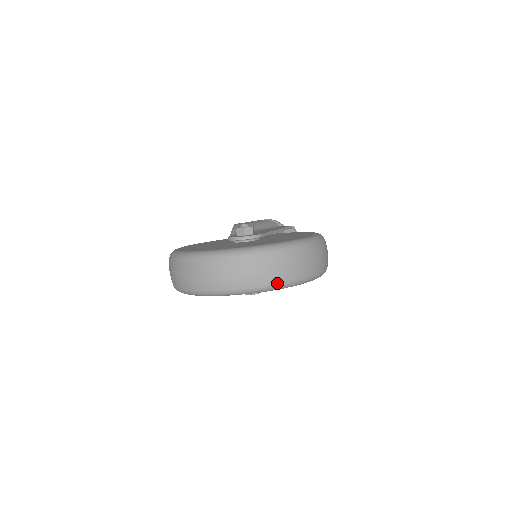
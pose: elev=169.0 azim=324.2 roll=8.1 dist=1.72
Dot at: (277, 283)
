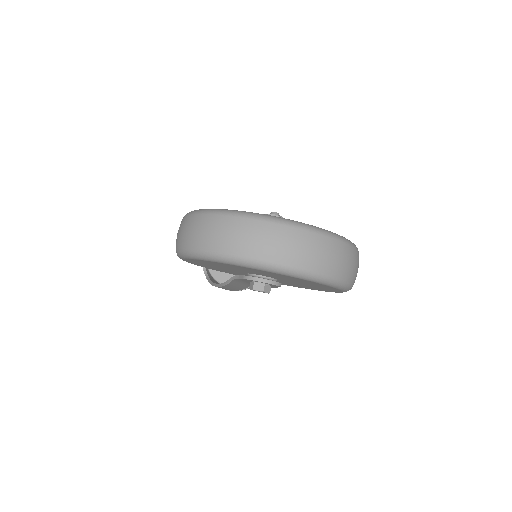
Dot at: (337, 277)
